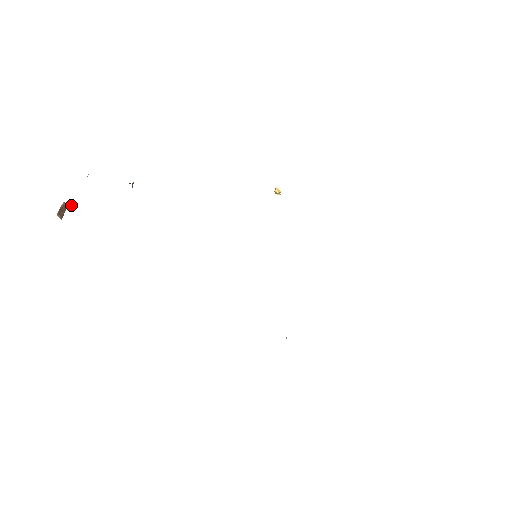
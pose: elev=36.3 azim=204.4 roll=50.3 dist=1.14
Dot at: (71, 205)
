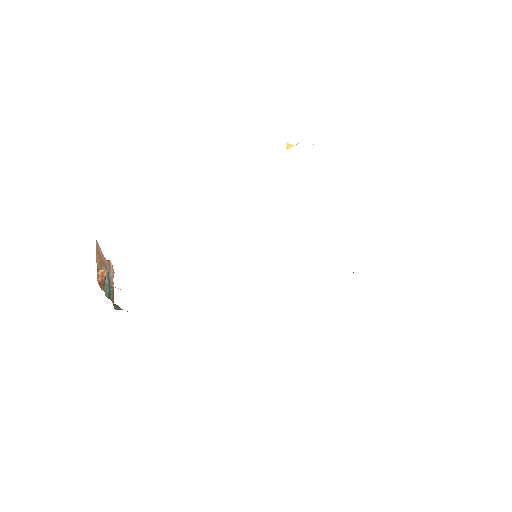
Dot at: occluded
